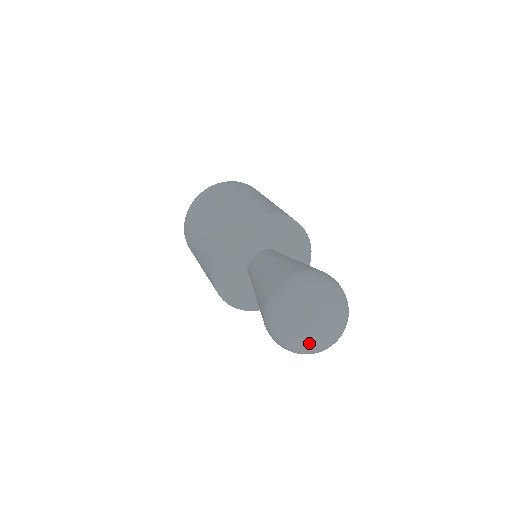
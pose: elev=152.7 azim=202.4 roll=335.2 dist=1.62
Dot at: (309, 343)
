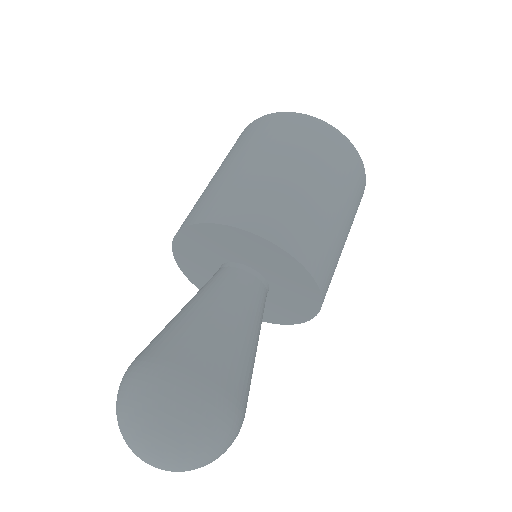
Dot at: occluded
